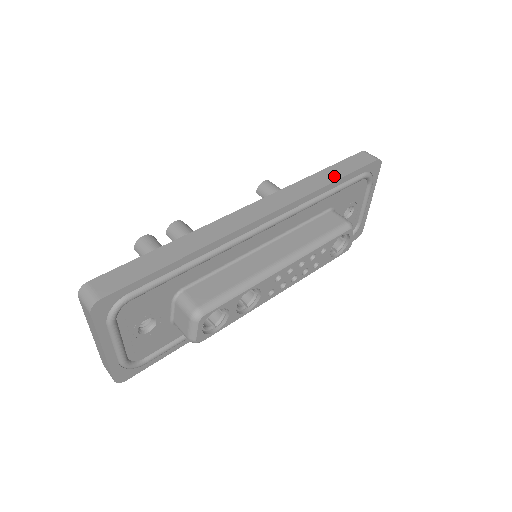
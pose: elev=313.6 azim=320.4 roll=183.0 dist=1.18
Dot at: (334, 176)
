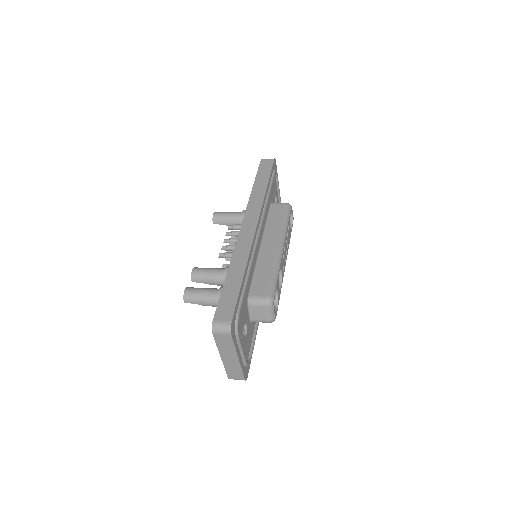
Dot at: (264, 182)
